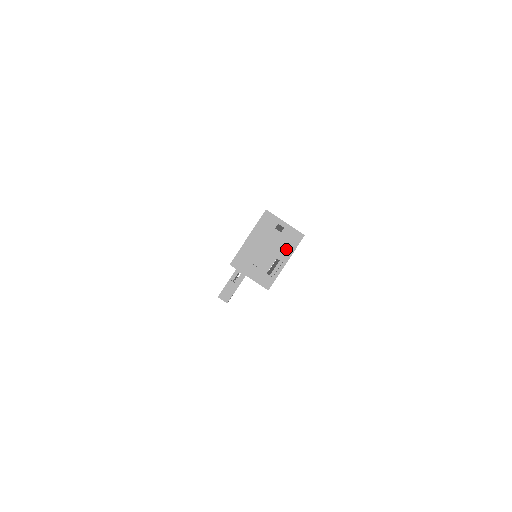
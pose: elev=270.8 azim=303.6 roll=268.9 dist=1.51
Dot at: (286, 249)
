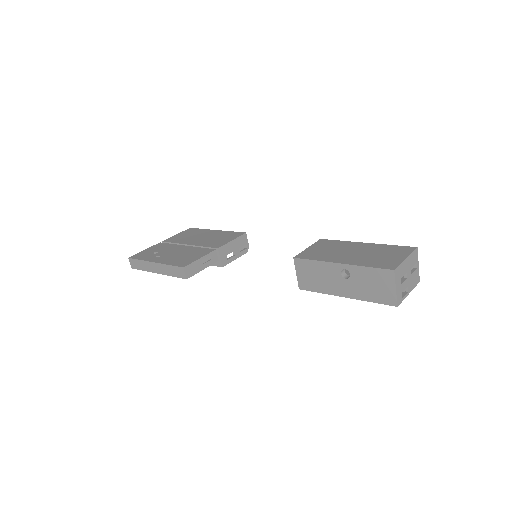
Dot at: (412, 284)
